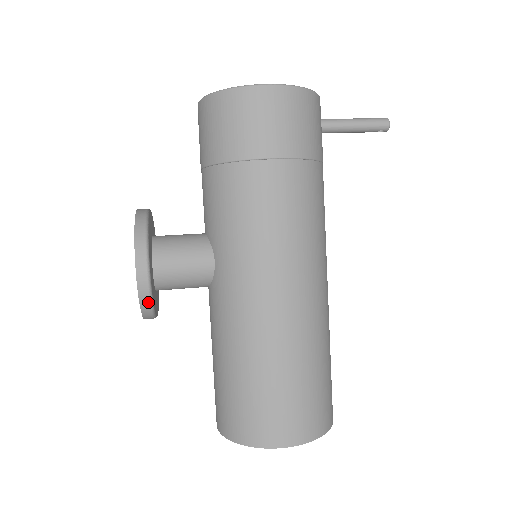
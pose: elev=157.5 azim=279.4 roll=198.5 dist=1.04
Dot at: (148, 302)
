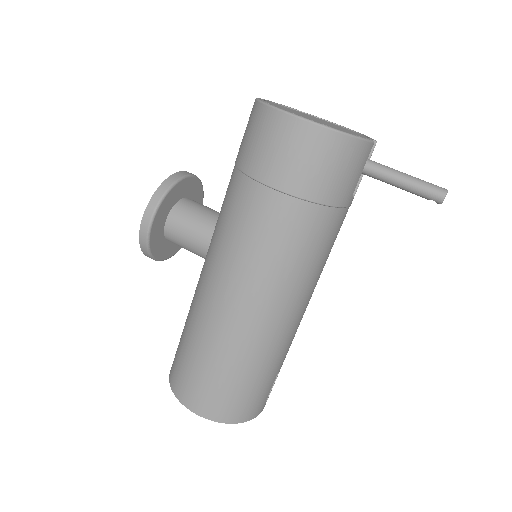
Dot at: (146, 250)
